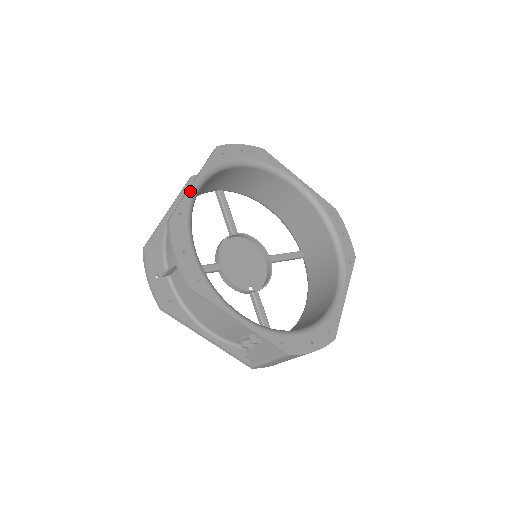
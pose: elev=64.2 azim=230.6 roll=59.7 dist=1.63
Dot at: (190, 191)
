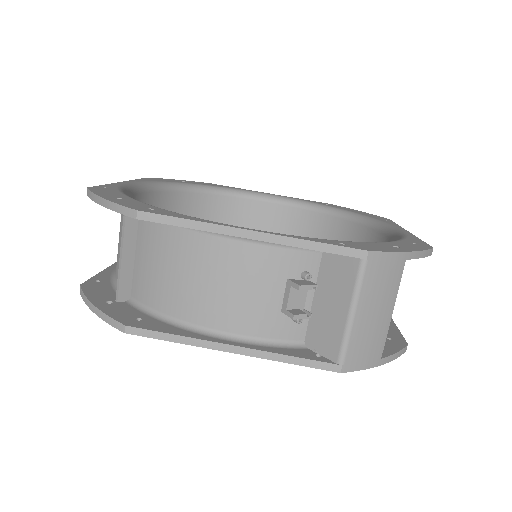
Dot at: (117, 184)
